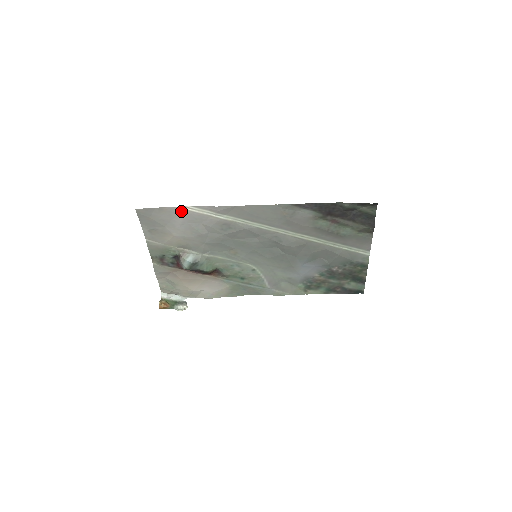
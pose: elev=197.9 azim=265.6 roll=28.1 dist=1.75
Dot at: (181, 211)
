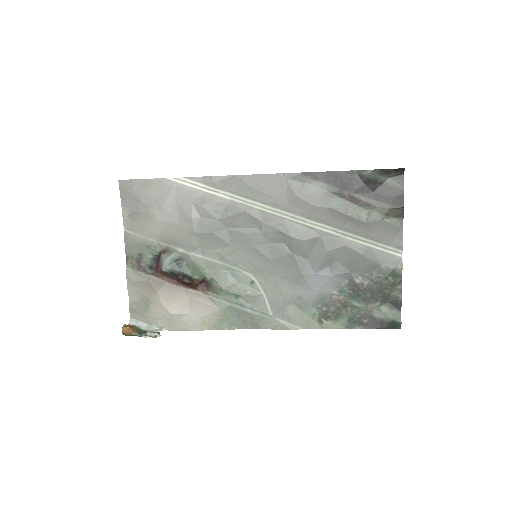
Dot at: (171, 185)
